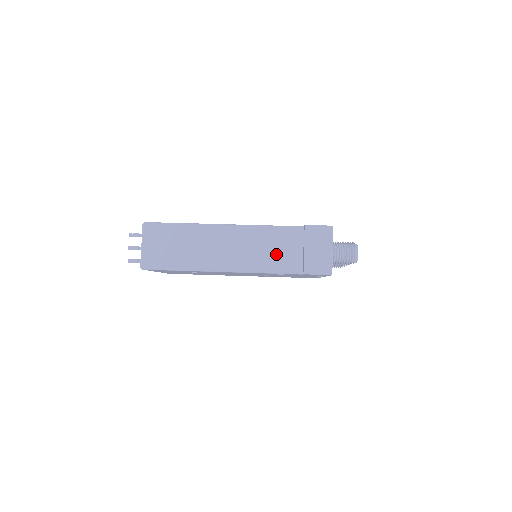
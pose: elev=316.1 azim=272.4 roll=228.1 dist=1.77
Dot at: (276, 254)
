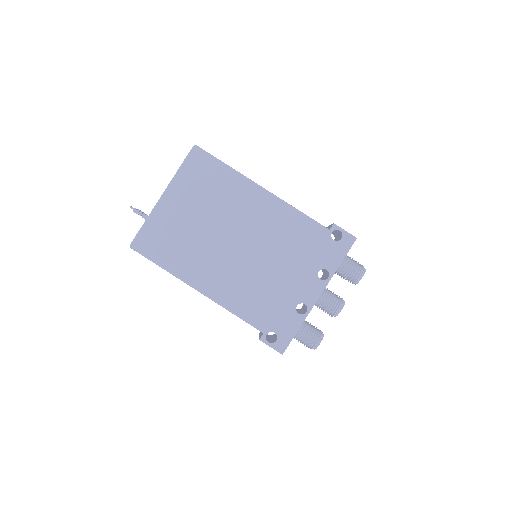
Dot at: occluded
